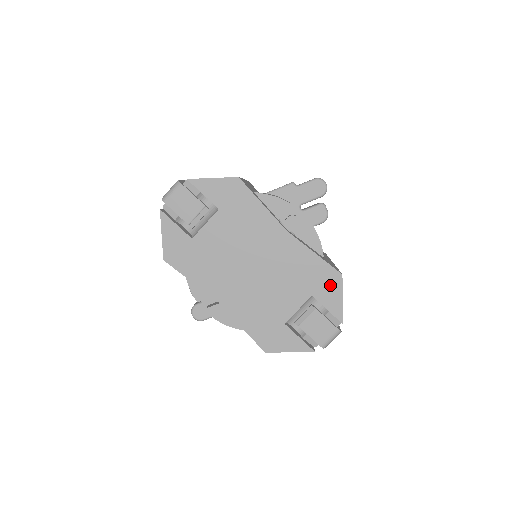
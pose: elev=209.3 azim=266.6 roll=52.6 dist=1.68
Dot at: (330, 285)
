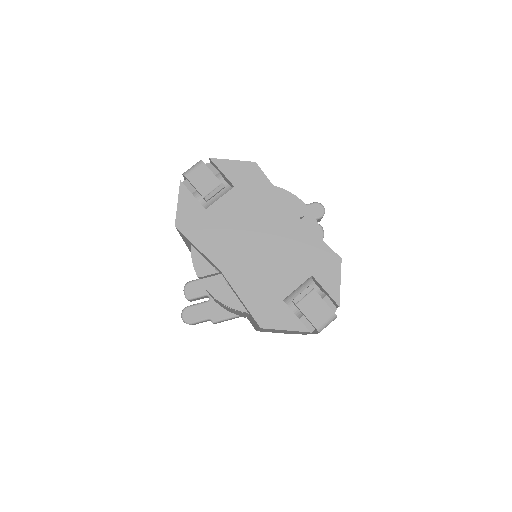
Dot at: (330, 267)
